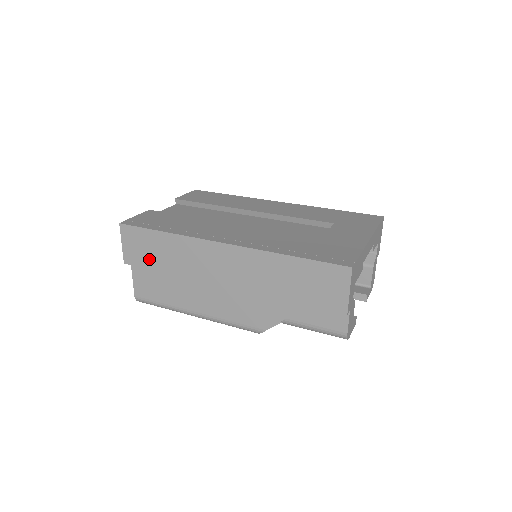
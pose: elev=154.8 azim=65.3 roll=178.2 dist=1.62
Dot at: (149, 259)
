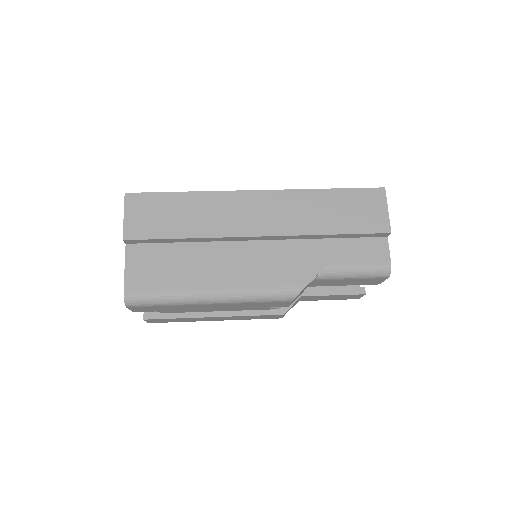
Dot at: (162, 226)
